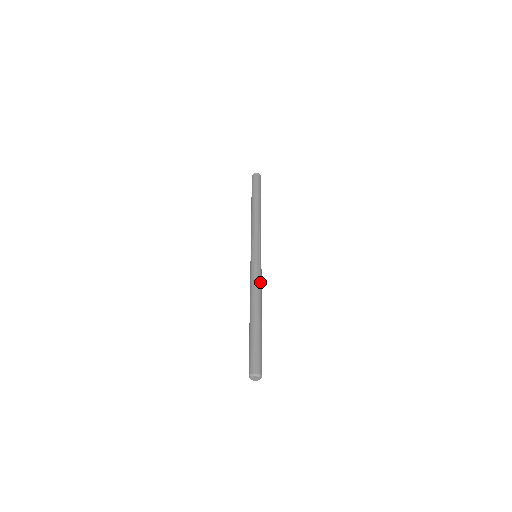
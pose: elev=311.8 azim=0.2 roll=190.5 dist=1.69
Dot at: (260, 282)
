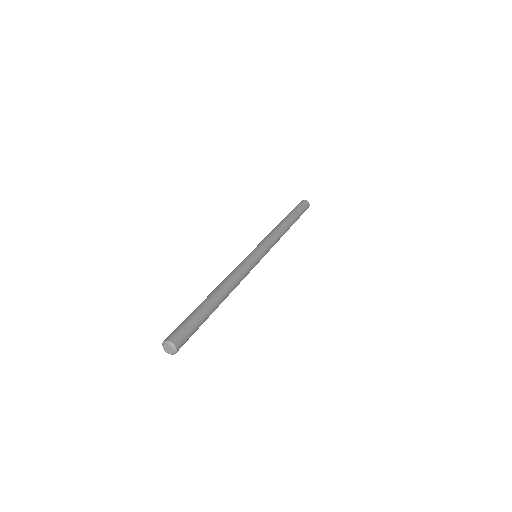
Dot at: occluded
